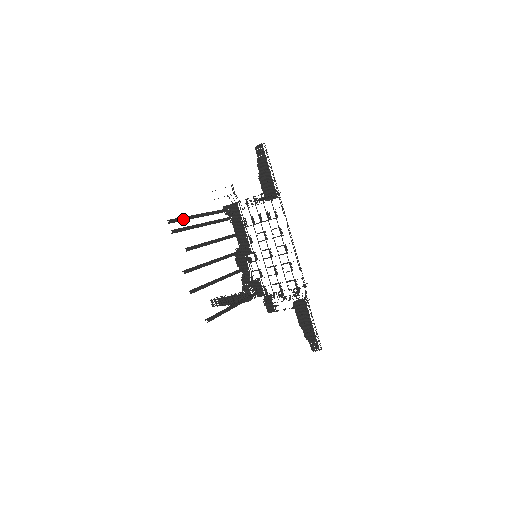
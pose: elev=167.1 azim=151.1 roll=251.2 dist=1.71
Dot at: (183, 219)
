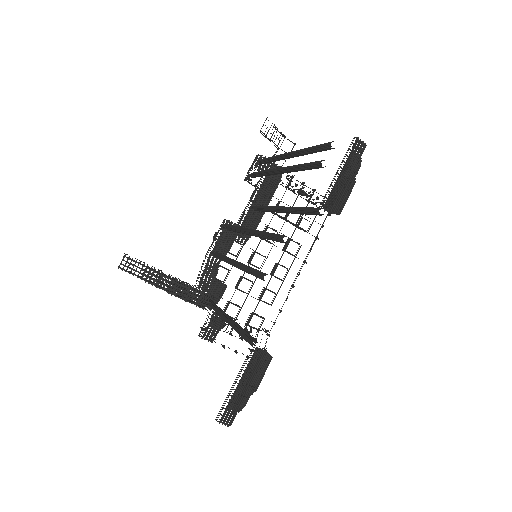
Dot at: (314, 151)
